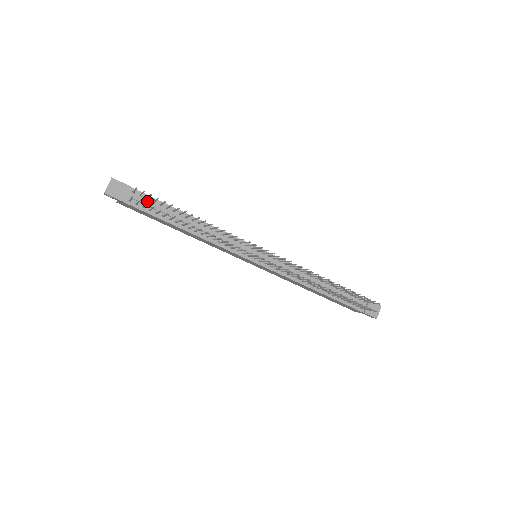
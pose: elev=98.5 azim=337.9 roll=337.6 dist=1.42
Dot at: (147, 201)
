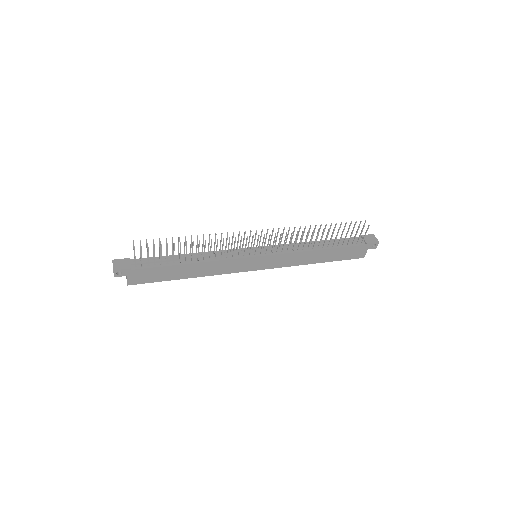
Dot at: occluded
